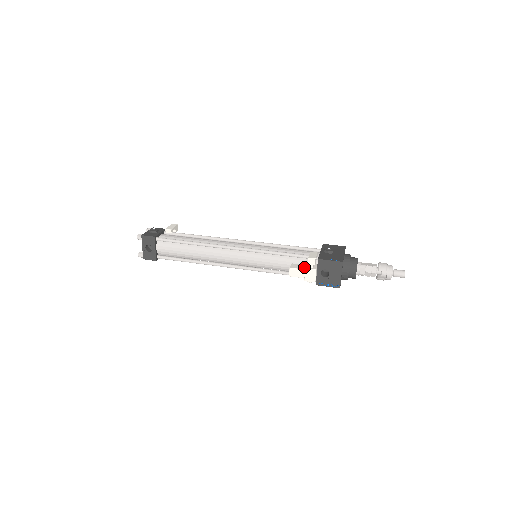
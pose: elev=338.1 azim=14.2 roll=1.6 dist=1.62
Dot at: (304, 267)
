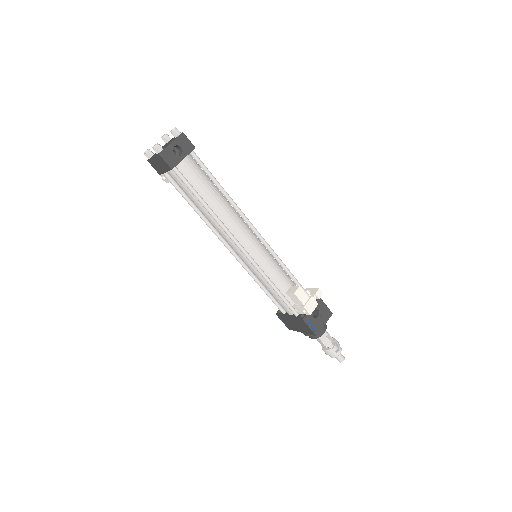
Dot at: occluded
